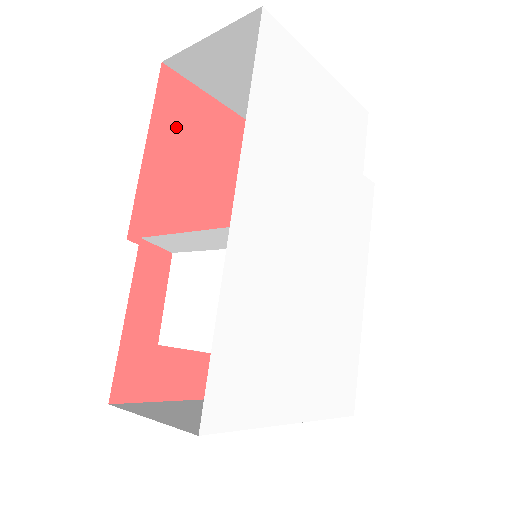
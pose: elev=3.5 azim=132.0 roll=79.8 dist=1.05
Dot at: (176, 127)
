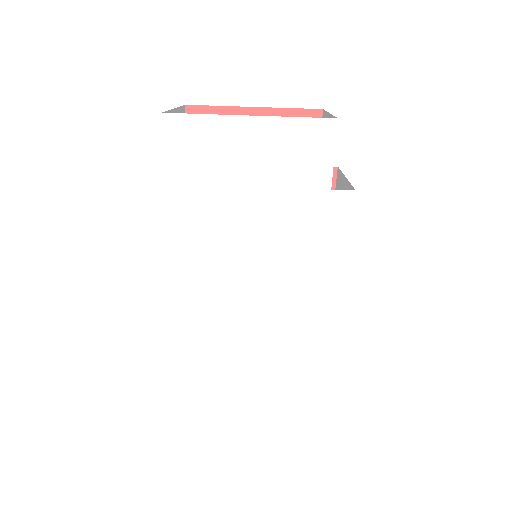
Dot at: occluded
